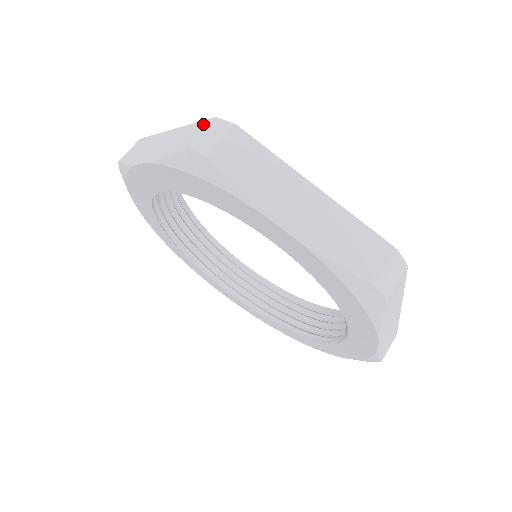
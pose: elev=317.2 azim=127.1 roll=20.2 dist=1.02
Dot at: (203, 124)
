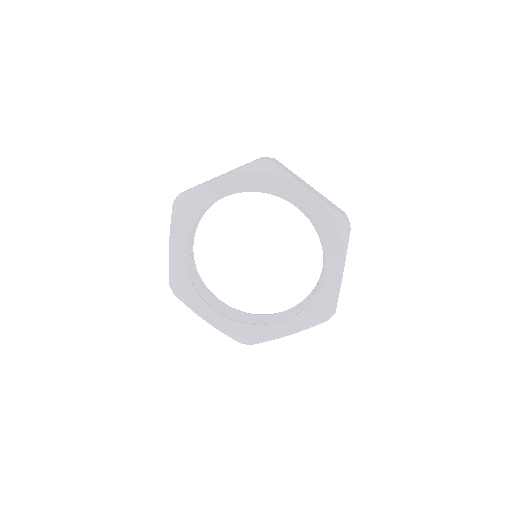
Dot at: (256, 159)
